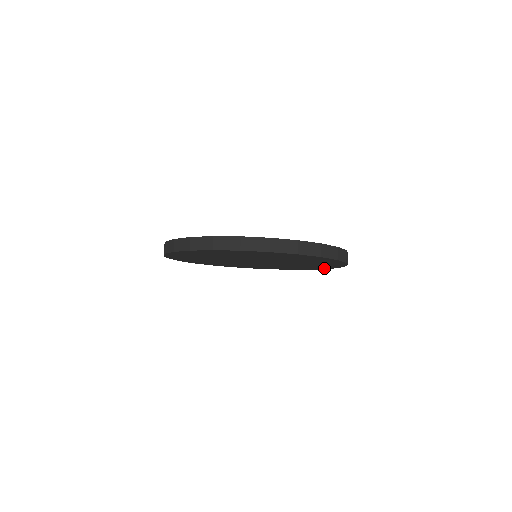
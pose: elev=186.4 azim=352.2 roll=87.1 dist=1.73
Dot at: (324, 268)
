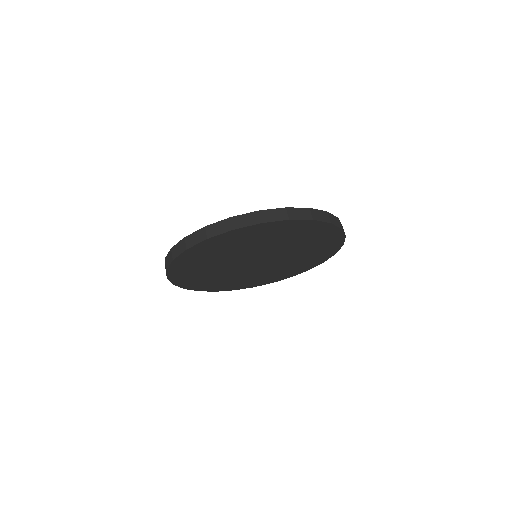
Dot at: (300, 272)
